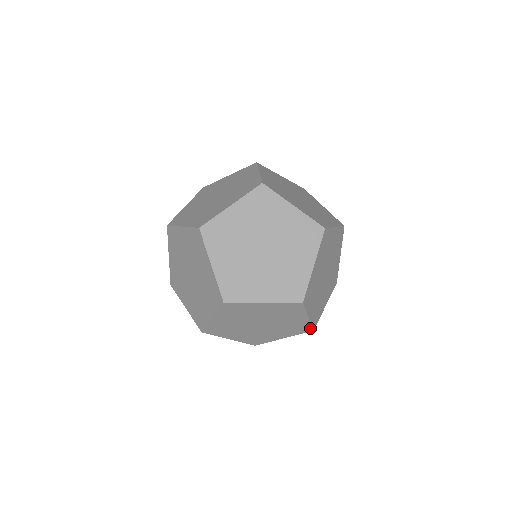
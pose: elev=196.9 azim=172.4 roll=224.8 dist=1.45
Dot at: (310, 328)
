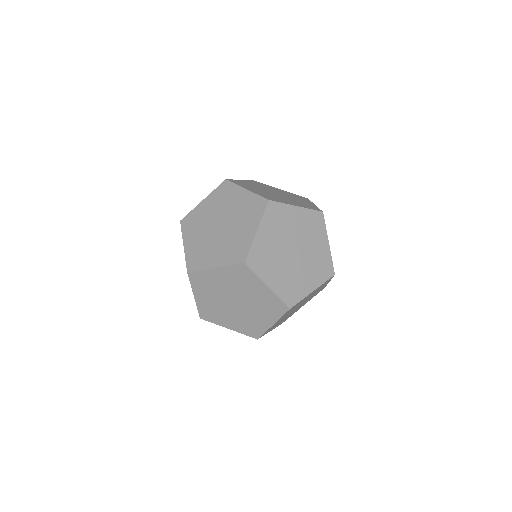
Dot at: (284, 305)
